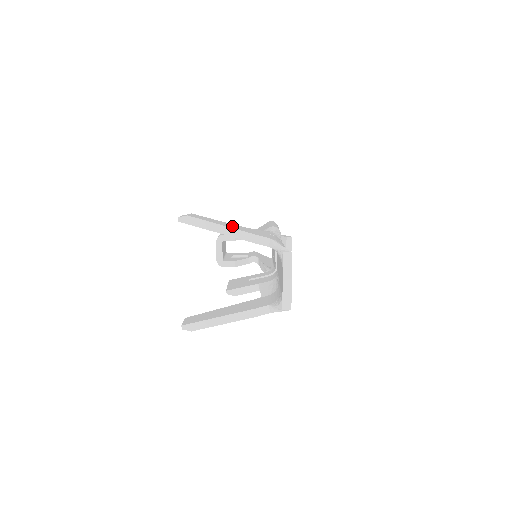
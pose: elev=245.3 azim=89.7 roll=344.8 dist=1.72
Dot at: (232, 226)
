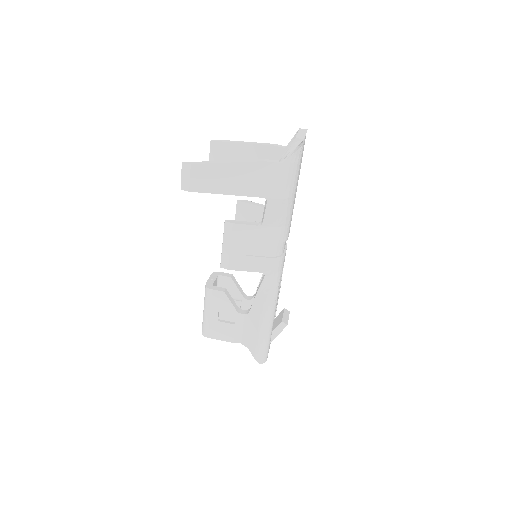
Dot at: occluded
